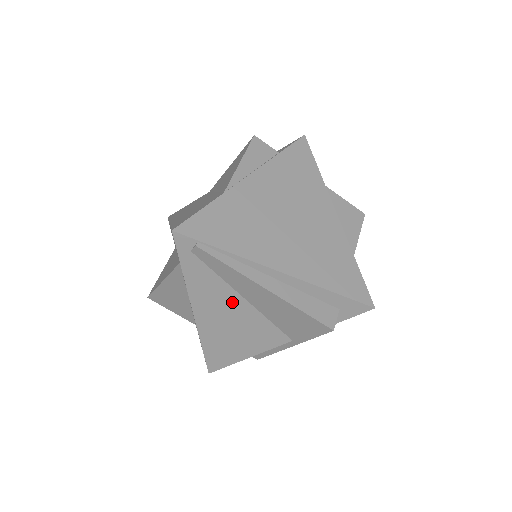
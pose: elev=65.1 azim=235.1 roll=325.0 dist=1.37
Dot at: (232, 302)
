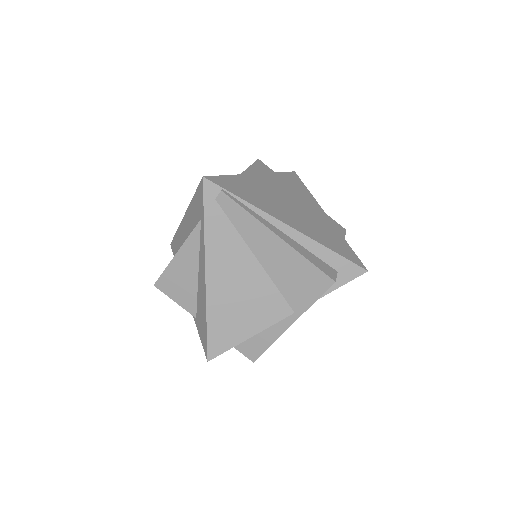
Dot at: (243, 261)
